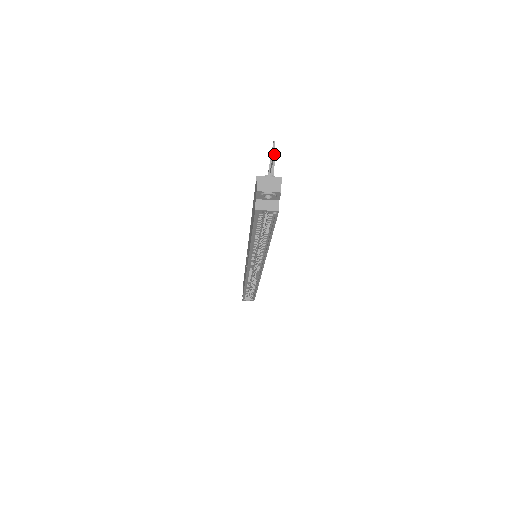
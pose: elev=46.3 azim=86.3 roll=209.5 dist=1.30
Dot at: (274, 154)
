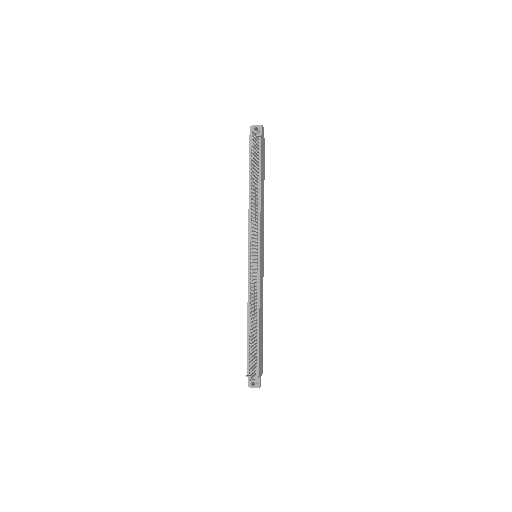
Dot at: occluded
